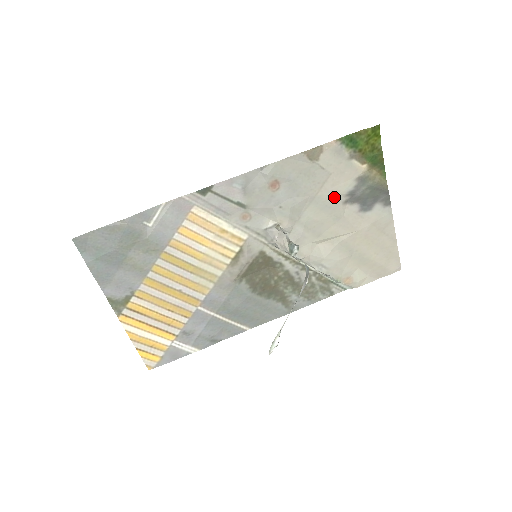
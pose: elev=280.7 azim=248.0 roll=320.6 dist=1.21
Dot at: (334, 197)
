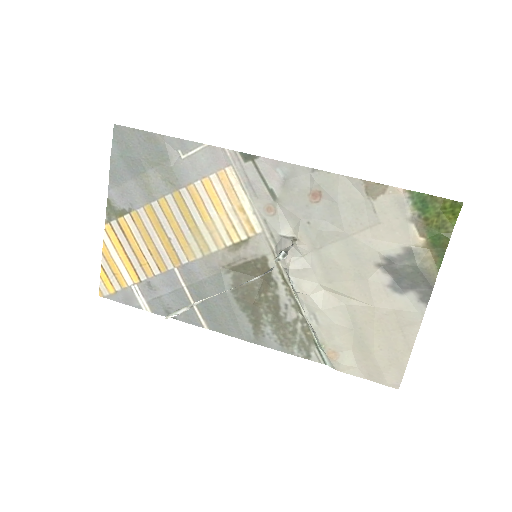
Dot at: (369, 250)
